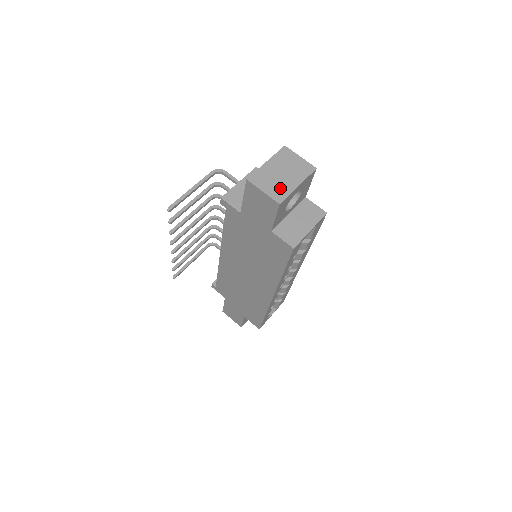
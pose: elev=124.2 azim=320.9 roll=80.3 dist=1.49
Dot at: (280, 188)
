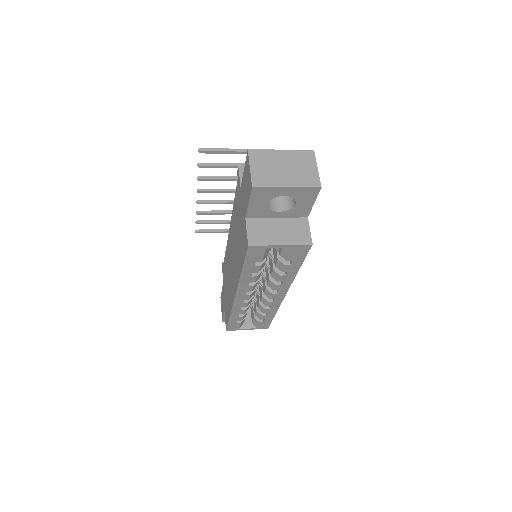
Dot at: (268, 176)
